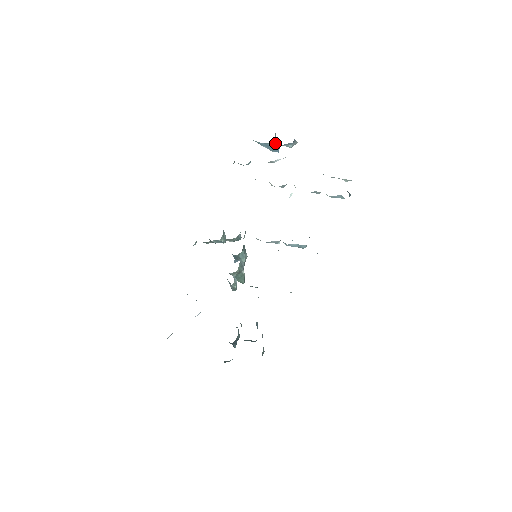
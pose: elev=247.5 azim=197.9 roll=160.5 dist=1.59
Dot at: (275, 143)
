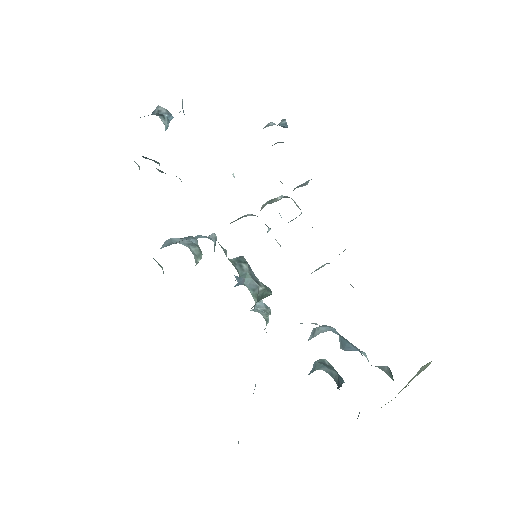
Dot at: (166, 123)
